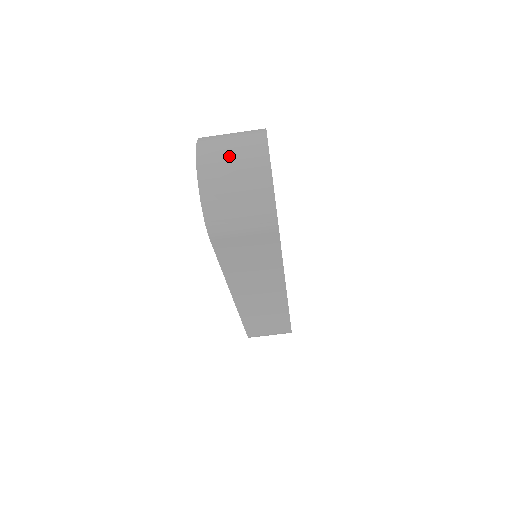
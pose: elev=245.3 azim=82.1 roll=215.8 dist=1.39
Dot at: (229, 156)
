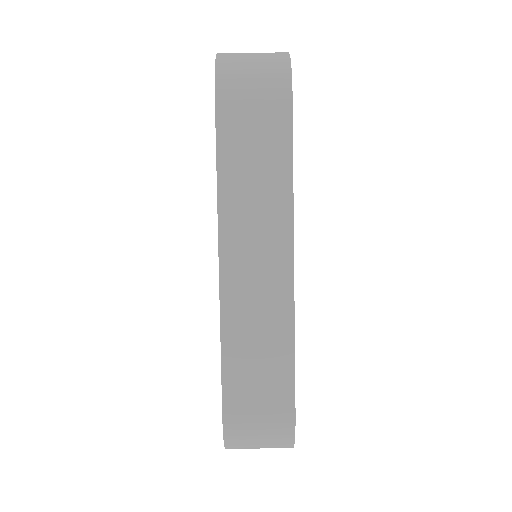
Dot at: occluded
